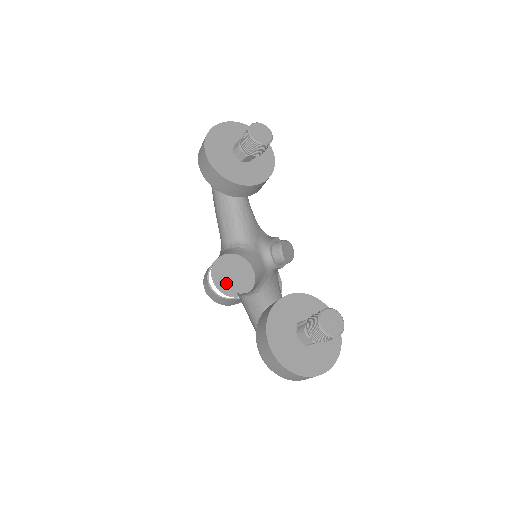
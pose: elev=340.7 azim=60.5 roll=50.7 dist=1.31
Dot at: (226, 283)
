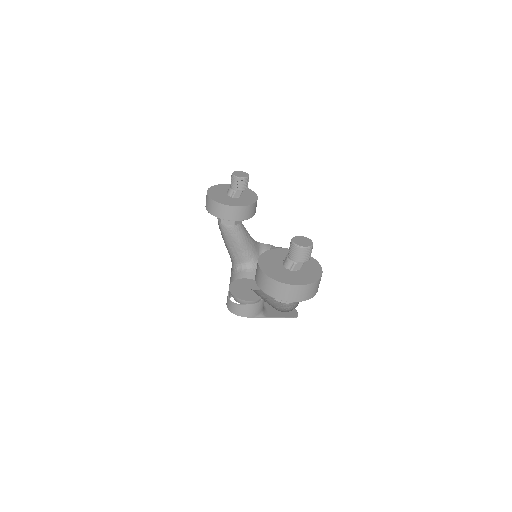
Dot at: (242, 293)
